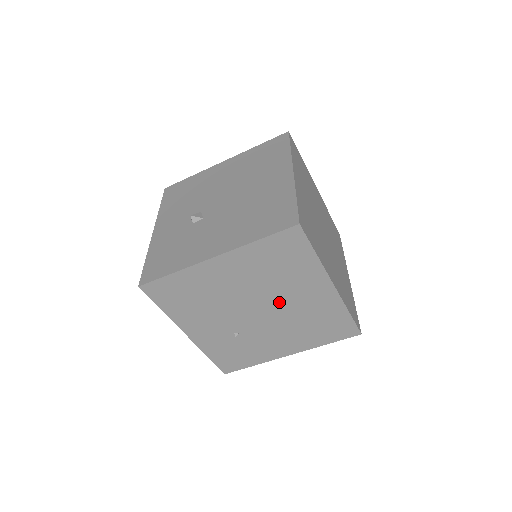
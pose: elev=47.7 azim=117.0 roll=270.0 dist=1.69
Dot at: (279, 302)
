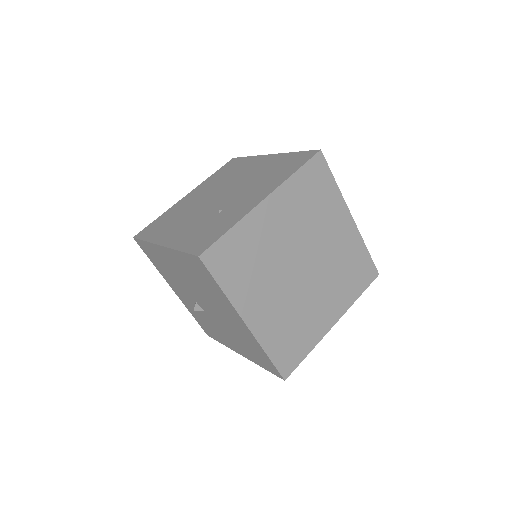
Dot at: occluded
